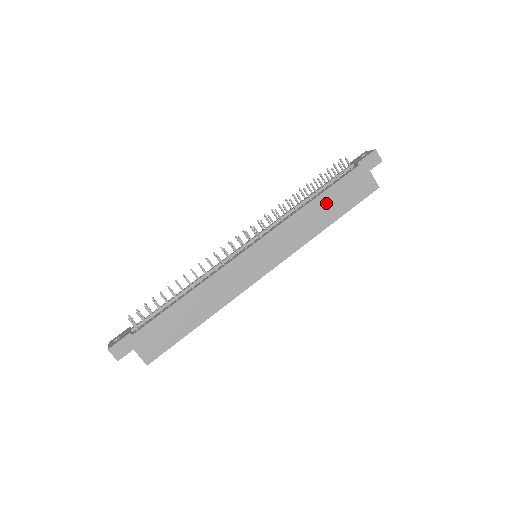
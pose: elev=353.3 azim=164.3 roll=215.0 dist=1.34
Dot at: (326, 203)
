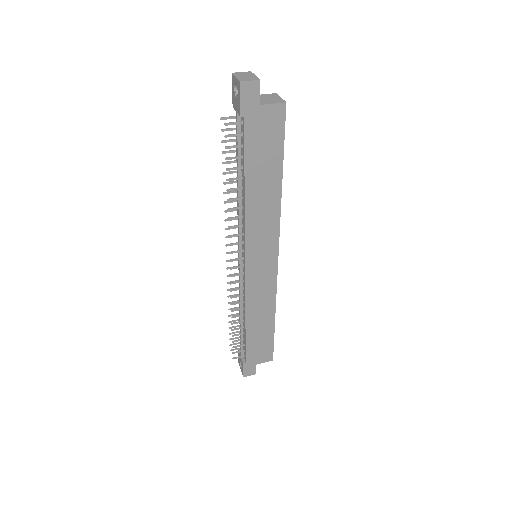
Dot at: (258, 178)
